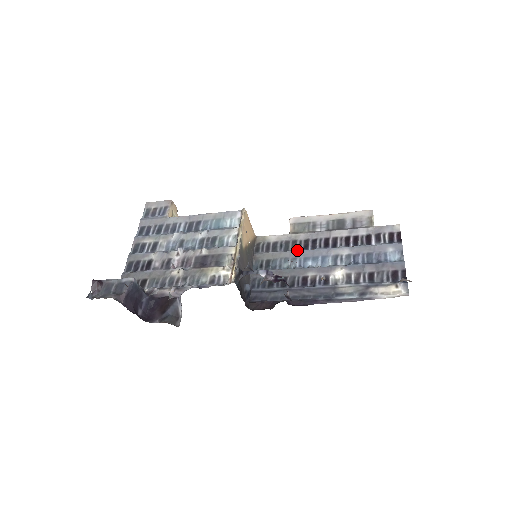
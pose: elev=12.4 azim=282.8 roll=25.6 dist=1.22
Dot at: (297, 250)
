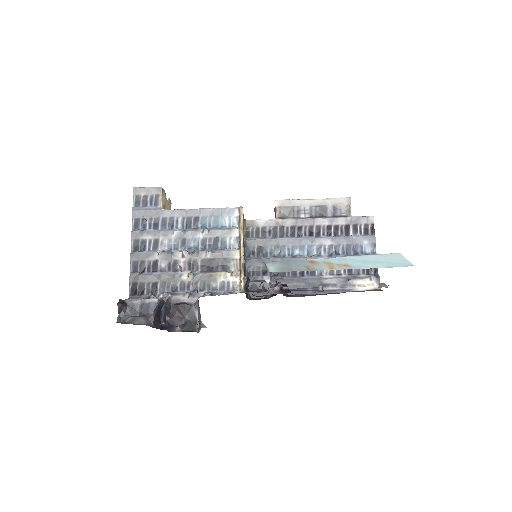
Dot at: (285, 238)
